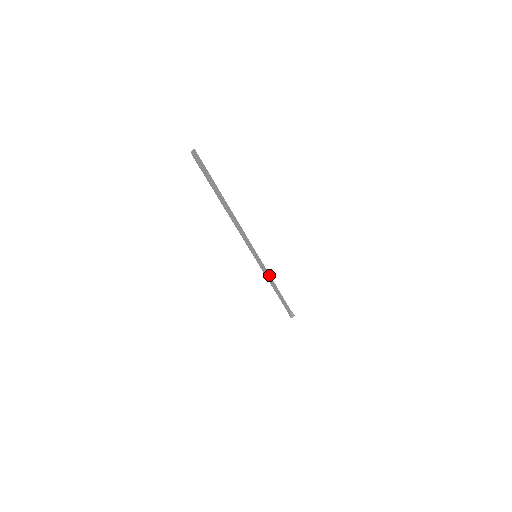
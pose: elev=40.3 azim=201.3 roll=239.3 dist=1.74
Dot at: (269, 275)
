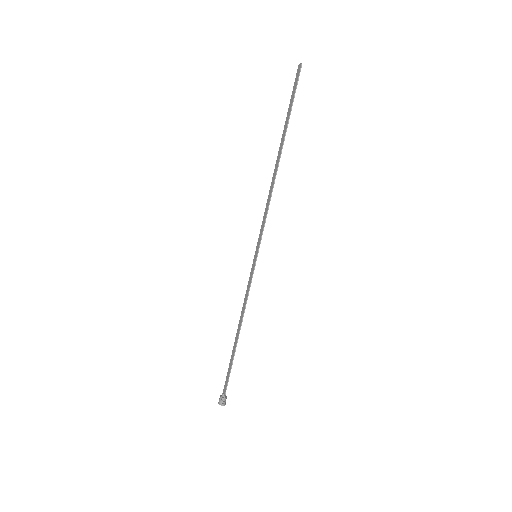
Dot at: (244, 302)
